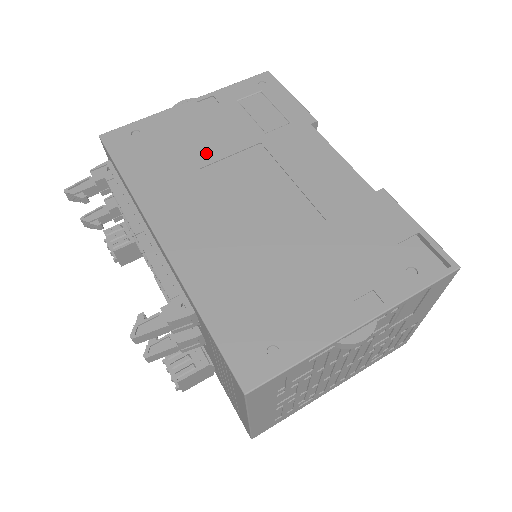
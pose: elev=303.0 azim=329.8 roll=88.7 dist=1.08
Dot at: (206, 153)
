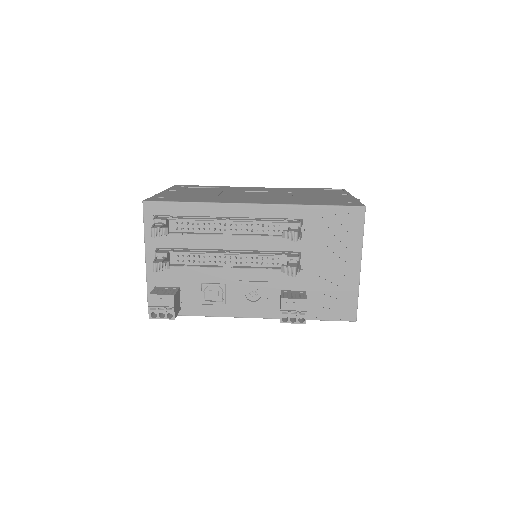
Dot at: (209, 194)
